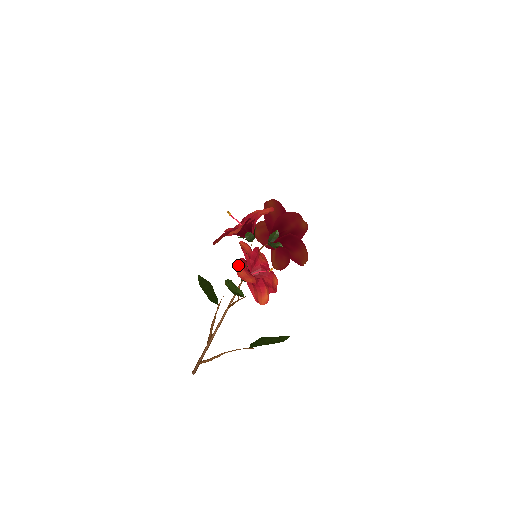
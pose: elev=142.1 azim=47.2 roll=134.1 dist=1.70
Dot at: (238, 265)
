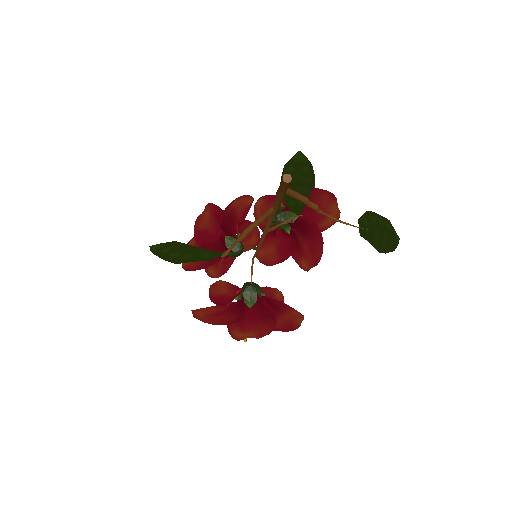
Dot at: occluded
